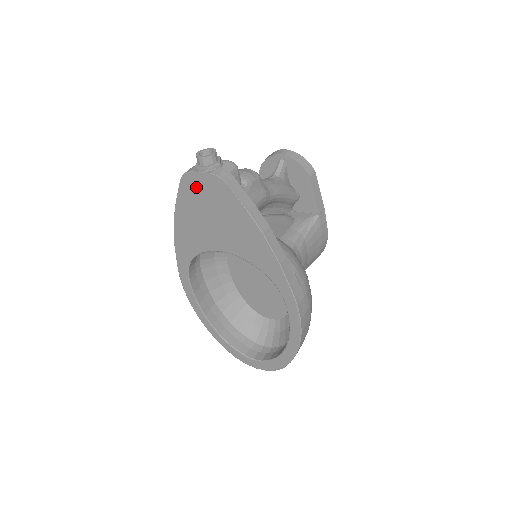
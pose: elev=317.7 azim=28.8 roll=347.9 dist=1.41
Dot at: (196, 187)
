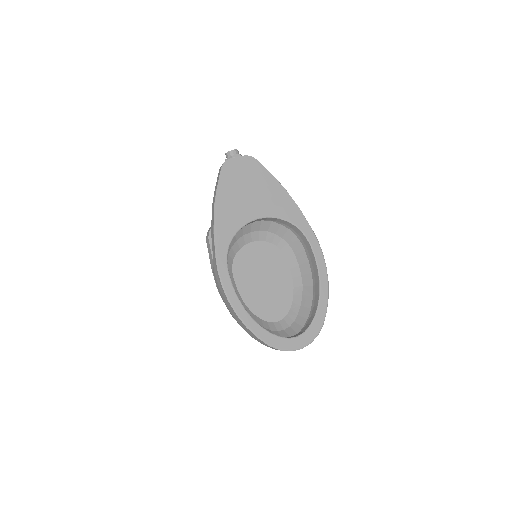
Dot at: (234, 169)
